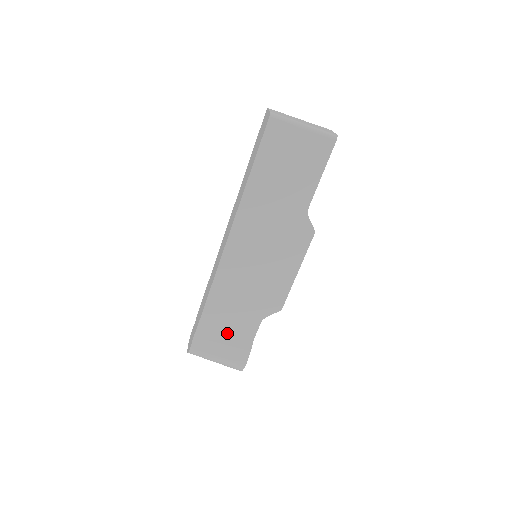
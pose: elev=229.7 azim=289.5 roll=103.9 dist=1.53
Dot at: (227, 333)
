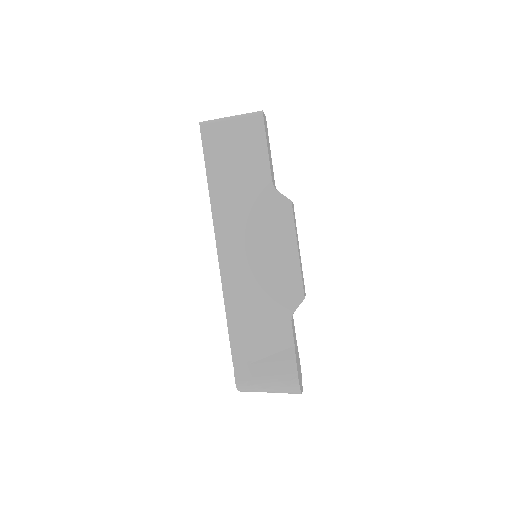
Dot at: (263, 348)
